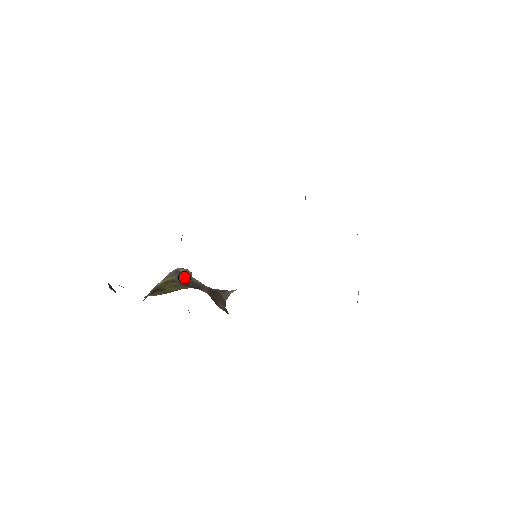
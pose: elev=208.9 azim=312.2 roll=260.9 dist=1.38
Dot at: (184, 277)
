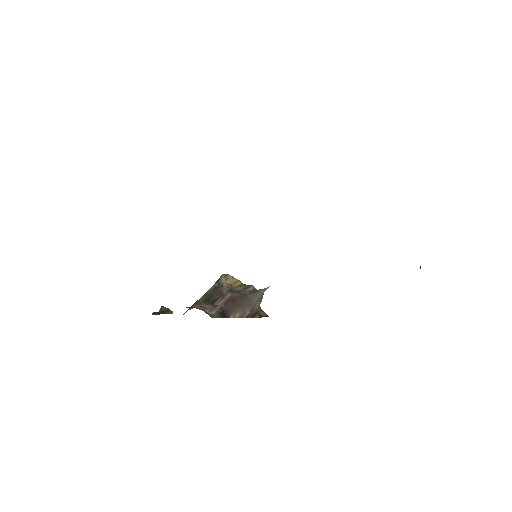
Dot at: (218, 286)
